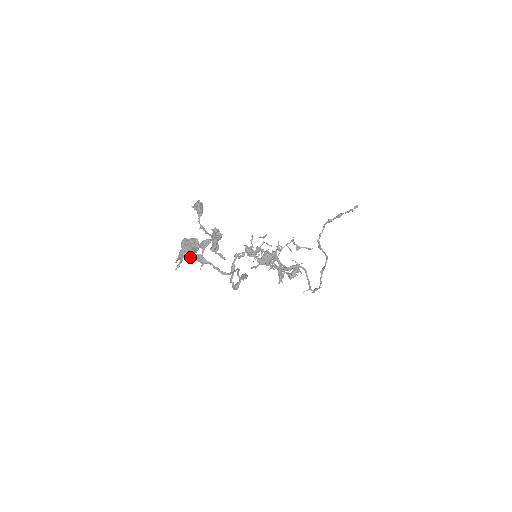
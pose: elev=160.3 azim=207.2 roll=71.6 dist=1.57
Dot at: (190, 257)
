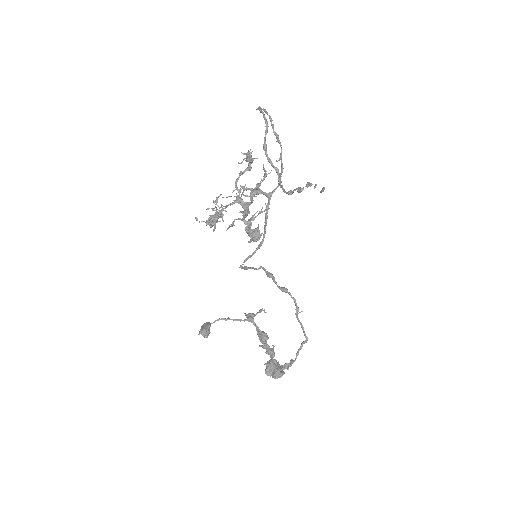
Dot at: (282, 369)
